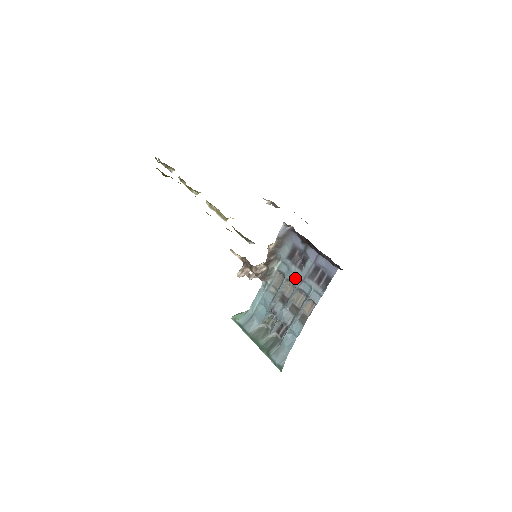
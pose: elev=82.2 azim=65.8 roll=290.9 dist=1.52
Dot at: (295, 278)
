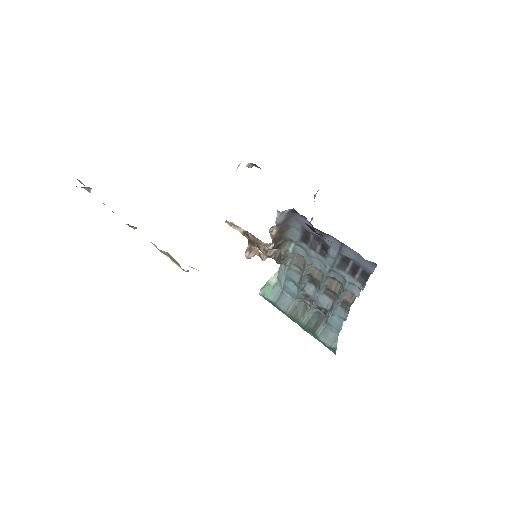
Dot at: (319, 265)
